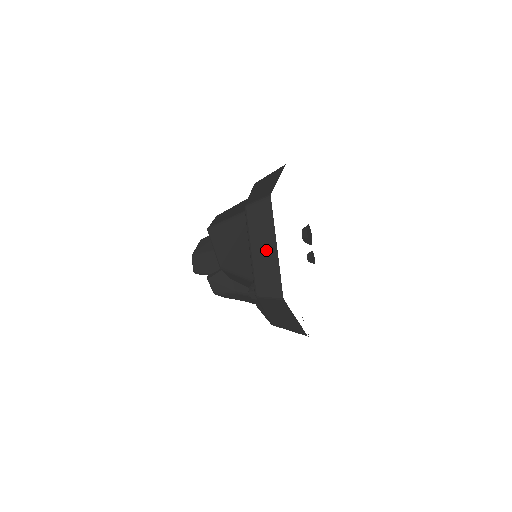
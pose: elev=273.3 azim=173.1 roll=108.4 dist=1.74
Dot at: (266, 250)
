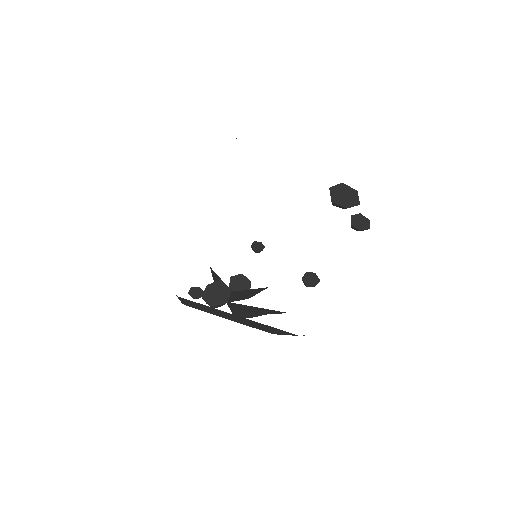
Dot at: occluded
